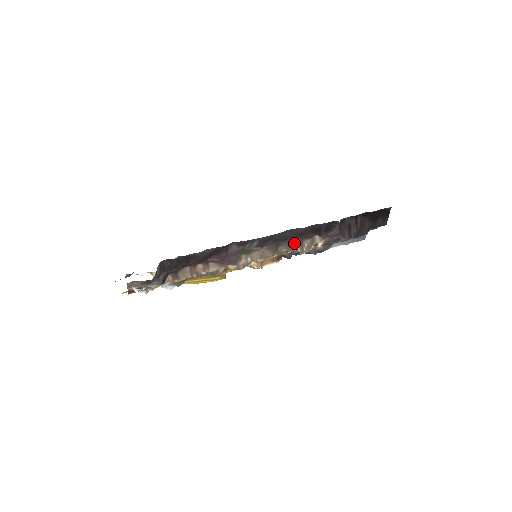
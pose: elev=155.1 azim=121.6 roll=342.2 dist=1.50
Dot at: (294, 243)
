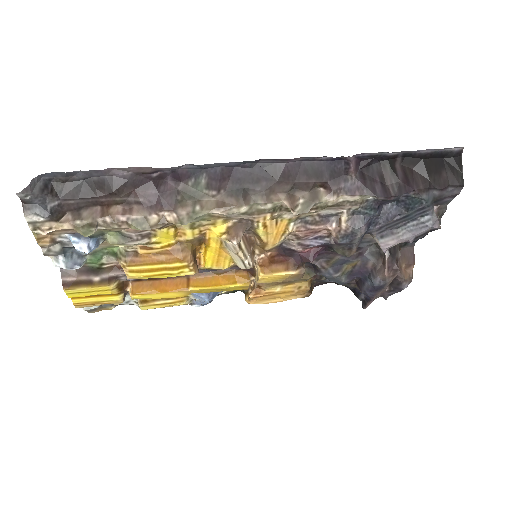
Dot at: (277, 193)
